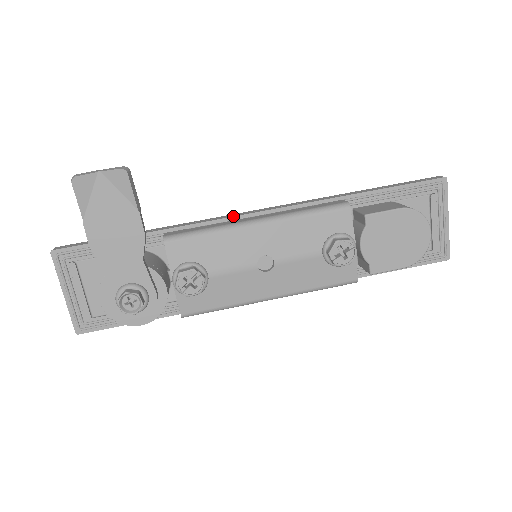
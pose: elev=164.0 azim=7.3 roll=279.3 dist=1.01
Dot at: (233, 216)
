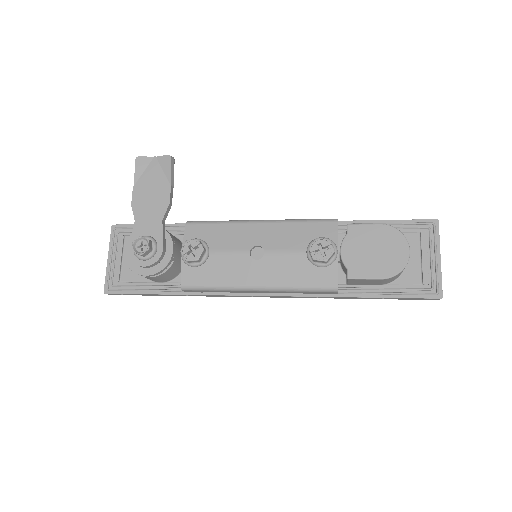
Dot at: occluded
